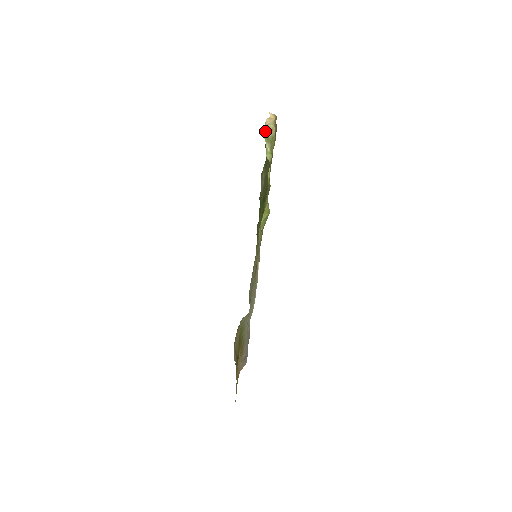
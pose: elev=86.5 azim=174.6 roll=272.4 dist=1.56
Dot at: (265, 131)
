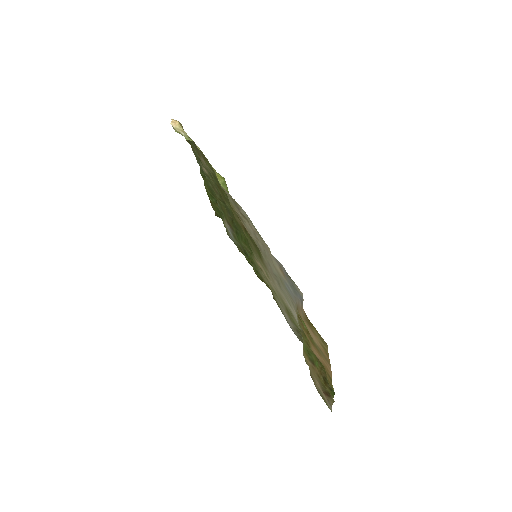
Dot at: (175, 131)
